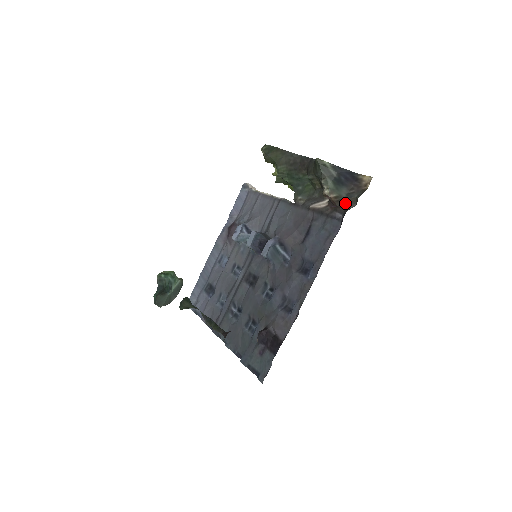
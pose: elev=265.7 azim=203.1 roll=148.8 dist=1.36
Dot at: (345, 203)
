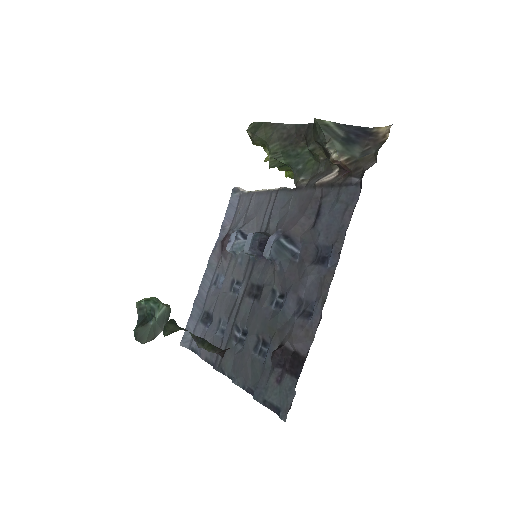
Dot at: (361, 164)
